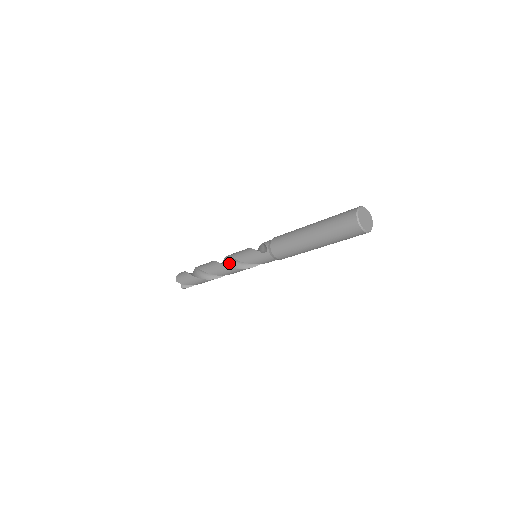
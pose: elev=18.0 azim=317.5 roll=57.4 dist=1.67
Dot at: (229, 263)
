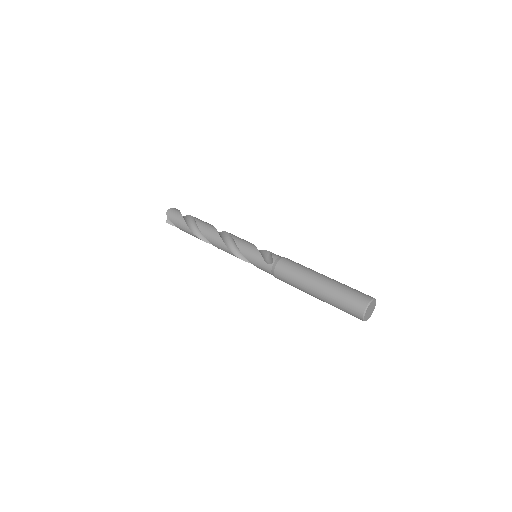
Dot at: (228, 242)
